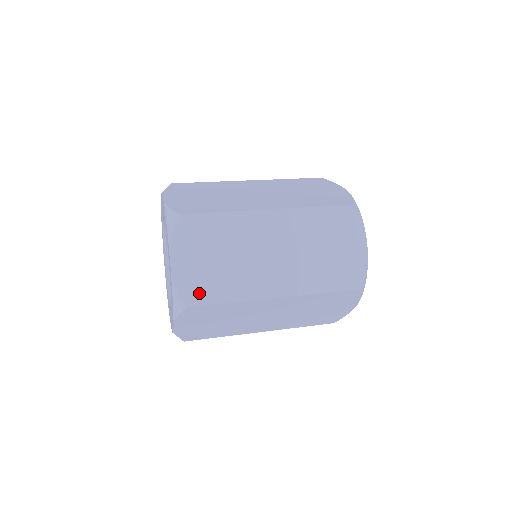
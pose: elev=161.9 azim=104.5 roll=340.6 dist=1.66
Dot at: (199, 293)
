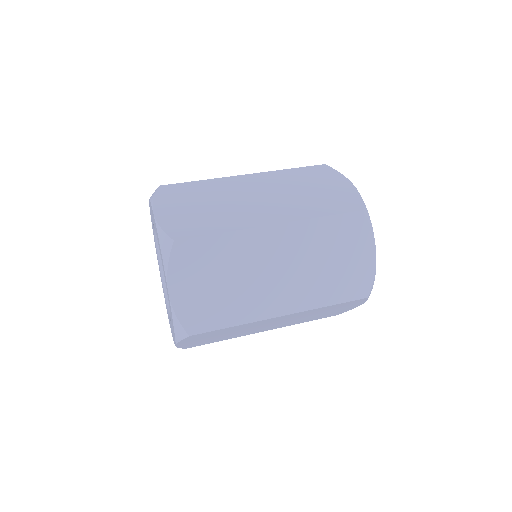
Dot at: (201, 320)
